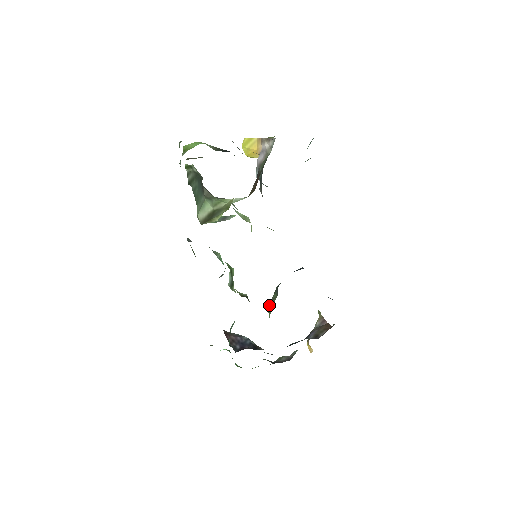
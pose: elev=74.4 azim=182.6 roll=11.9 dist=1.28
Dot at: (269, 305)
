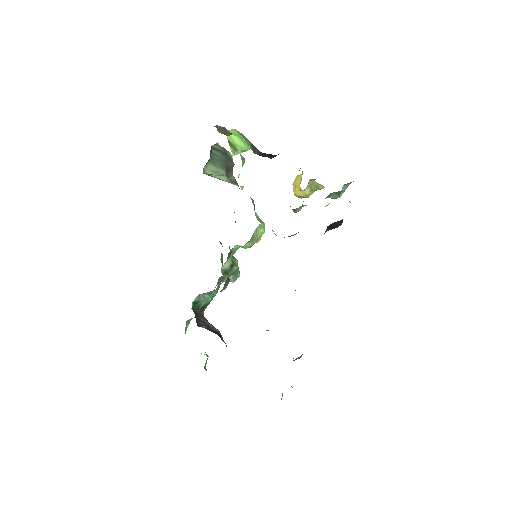
Dot at: occluded
